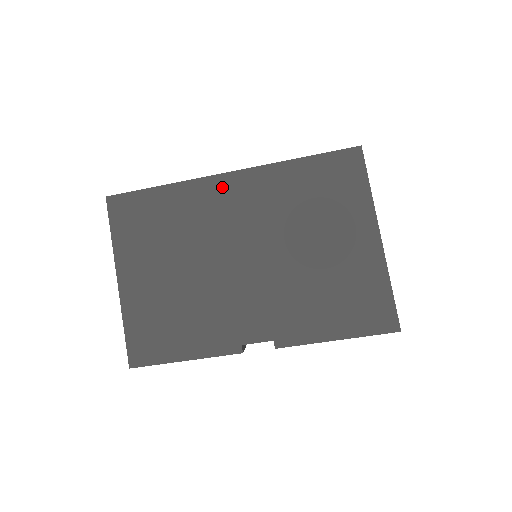
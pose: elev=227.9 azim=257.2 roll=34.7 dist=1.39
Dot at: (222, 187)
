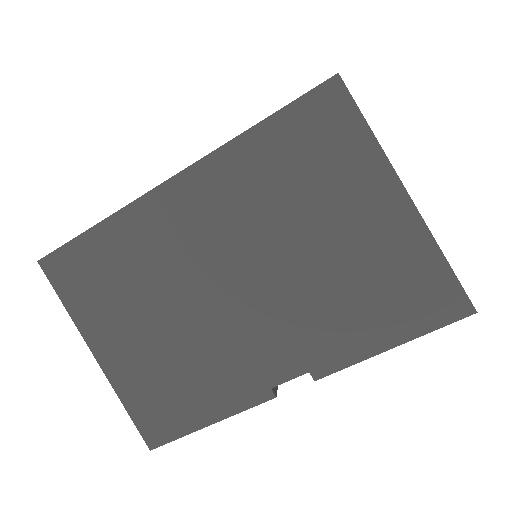
Dot at: (171, 200)
